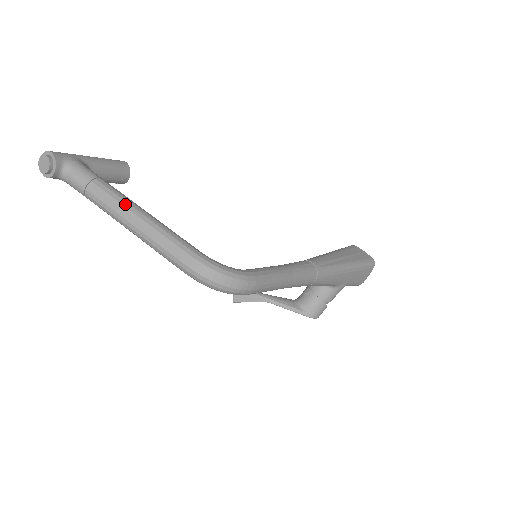
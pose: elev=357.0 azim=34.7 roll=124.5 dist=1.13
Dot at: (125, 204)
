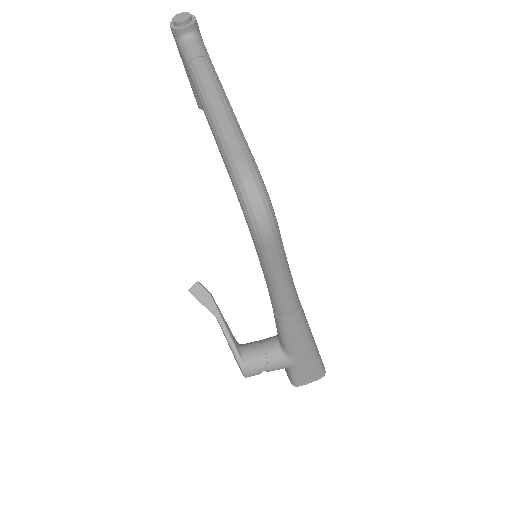
Dot at: (222, 89)
